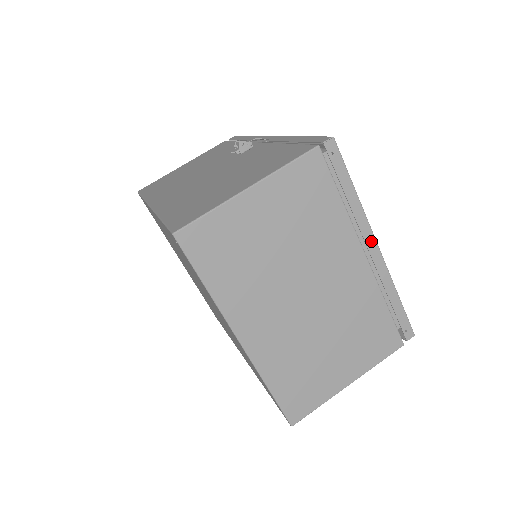
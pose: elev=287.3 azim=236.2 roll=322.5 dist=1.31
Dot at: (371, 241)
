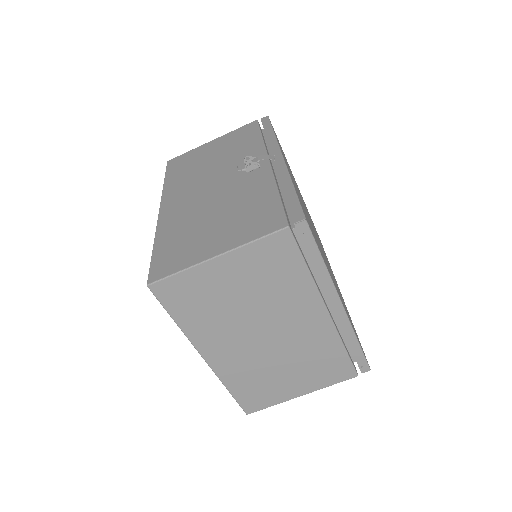
Dot at: (335, 301)
